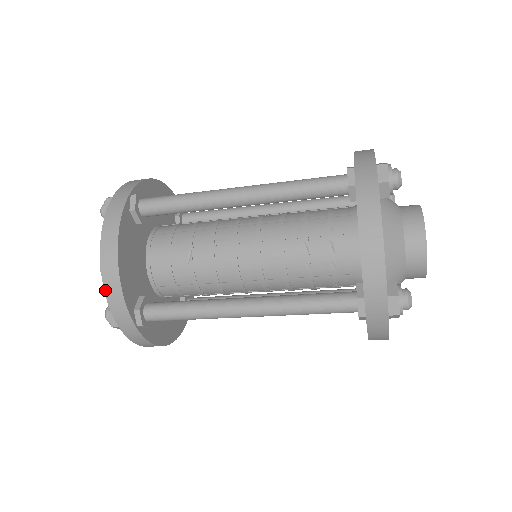
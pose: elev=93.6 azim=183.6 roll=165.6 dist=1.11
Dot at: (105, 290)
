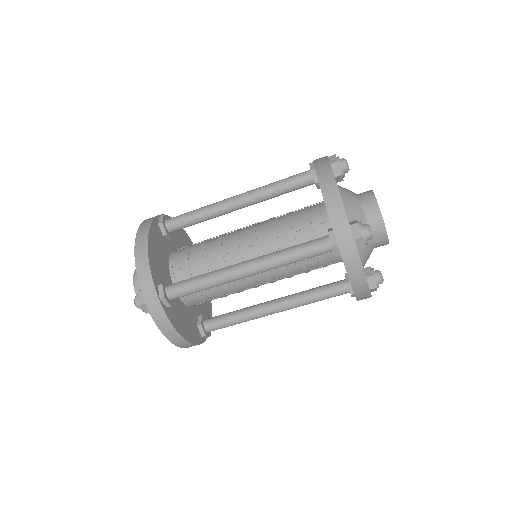
Dot at: (136, 267)
